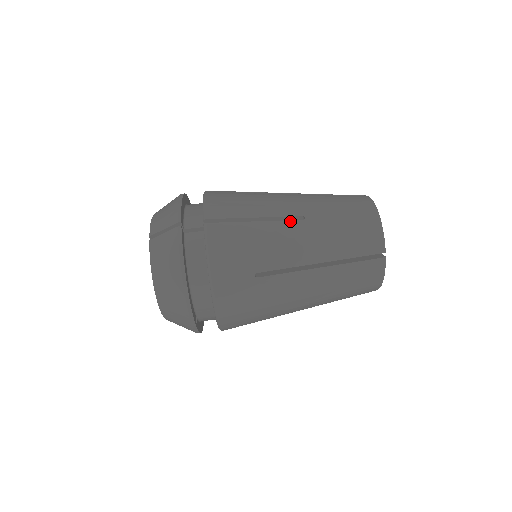
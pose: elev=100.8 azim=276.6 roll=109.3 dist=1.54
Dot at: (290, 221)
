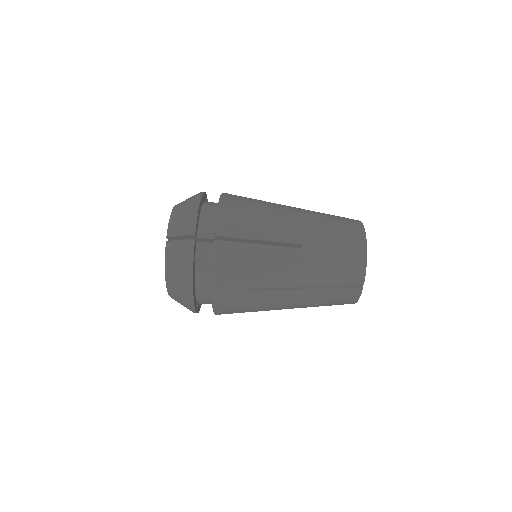
Dot at: (289, 248)
